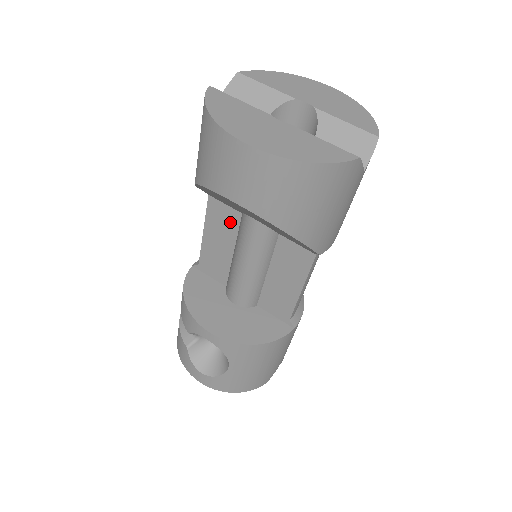
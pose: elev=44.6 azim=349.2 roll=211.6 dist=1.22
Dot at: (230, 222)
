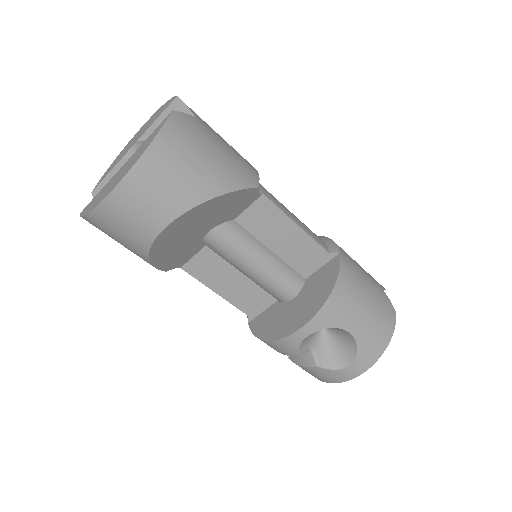
Dot at: (211, 261)
